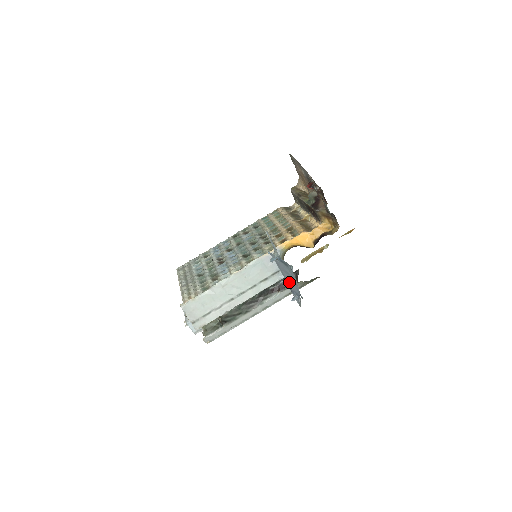
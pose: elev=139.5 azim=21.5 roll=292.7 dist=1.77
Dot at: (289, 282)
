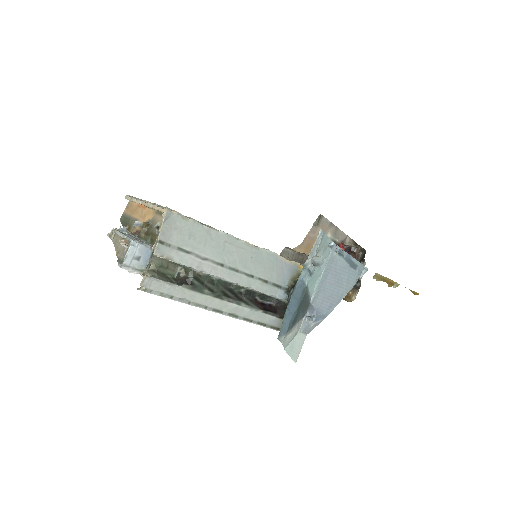
Dot at: (323, 293)
